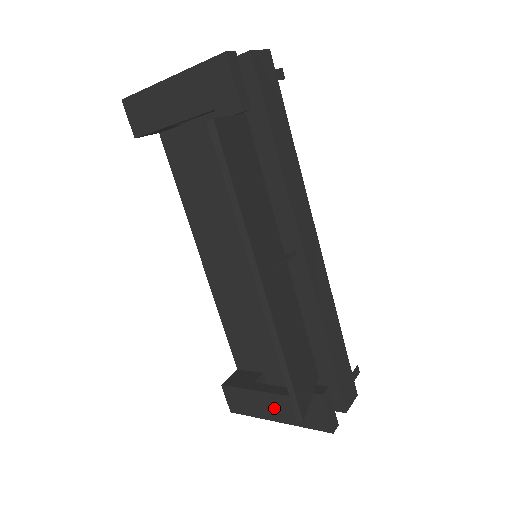
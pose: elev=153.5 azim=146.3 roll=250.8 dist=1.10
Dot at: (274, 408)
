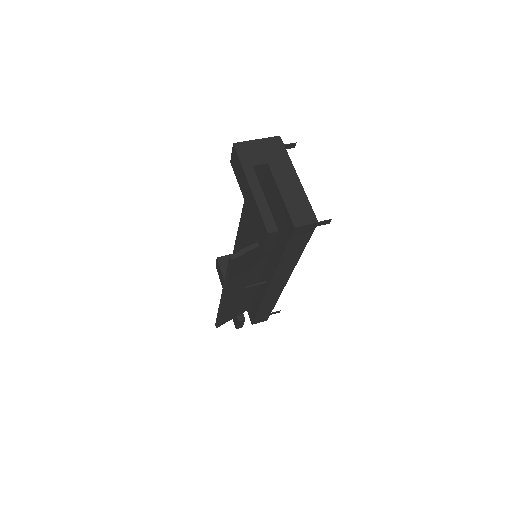
Dot at: occluded
